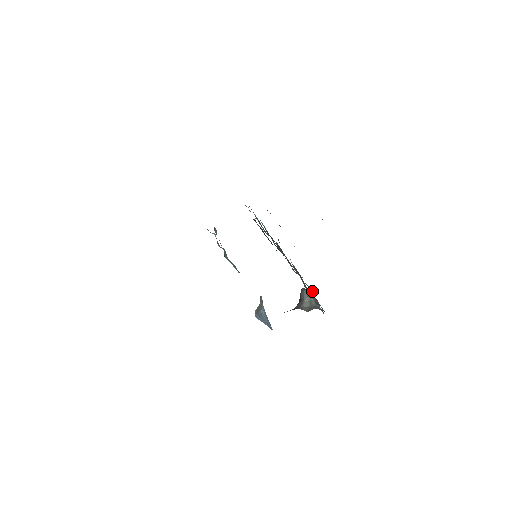
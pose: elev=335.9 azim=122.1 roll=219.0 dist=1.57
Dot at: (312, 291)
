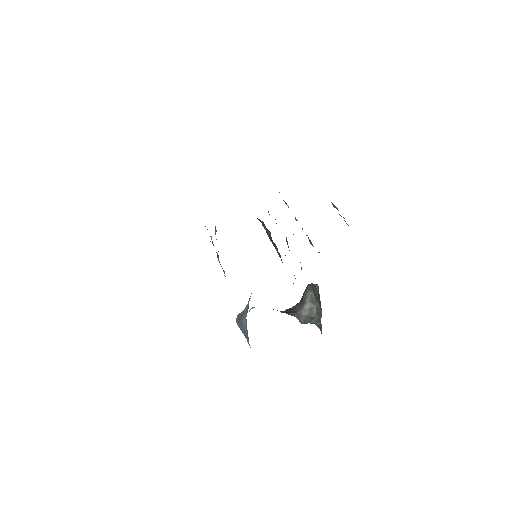
Dot at: occluded
